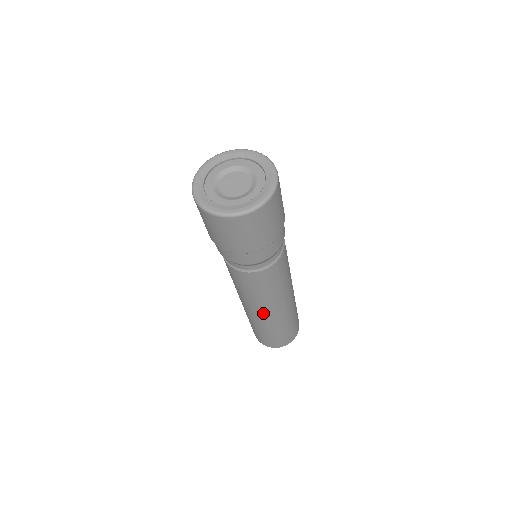
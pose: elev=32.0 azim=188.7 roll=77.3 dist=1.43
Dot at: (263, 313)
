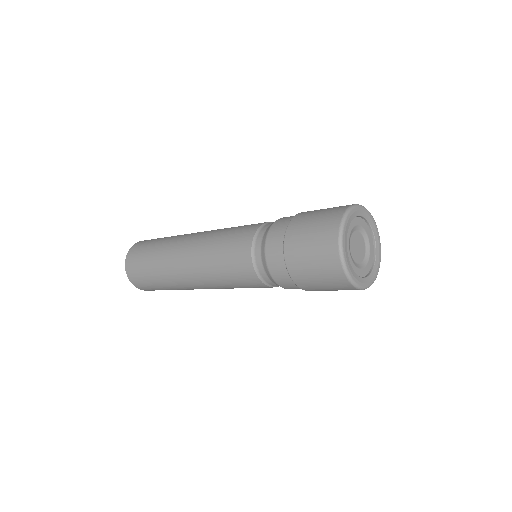
Dot at: occluded
